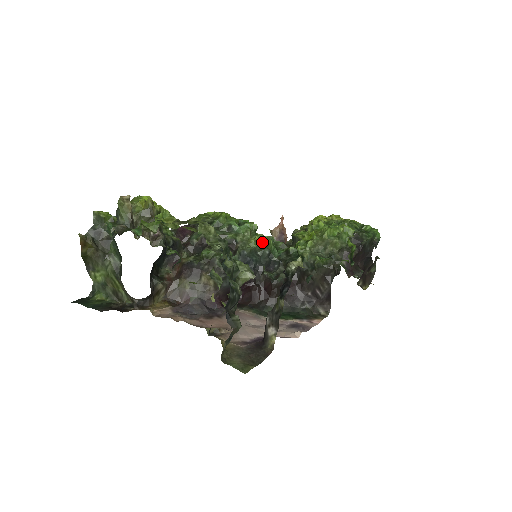
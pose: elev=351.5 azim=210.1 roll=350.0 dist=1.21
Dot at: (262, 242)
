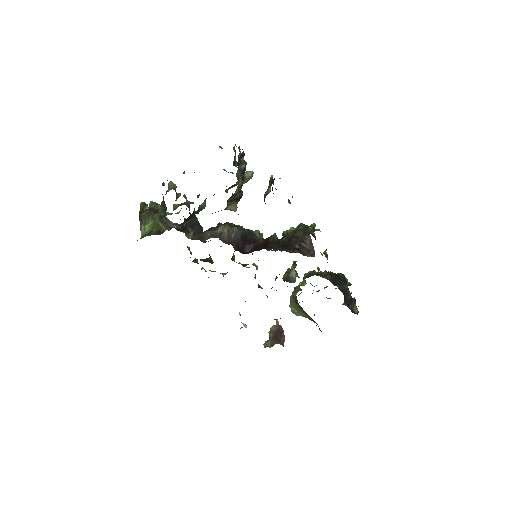
Dot at: (259, 234)
